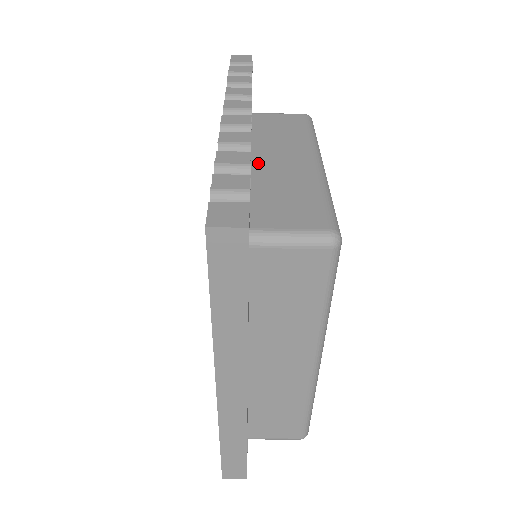
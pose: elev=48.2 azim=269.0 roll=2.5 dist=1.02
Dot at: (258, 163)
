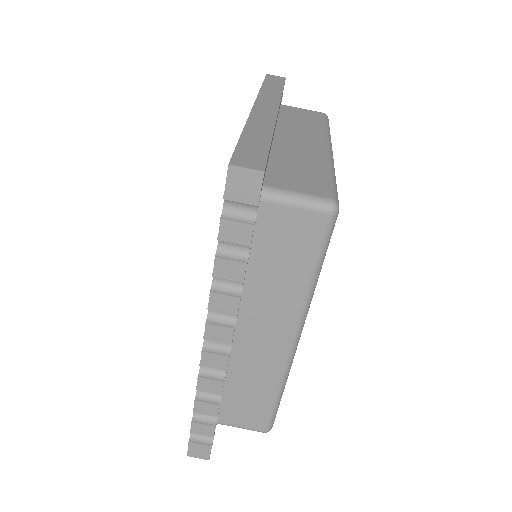
Dot at: occluded
